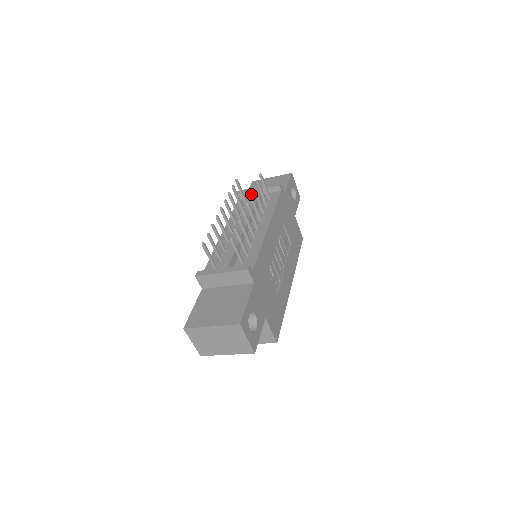
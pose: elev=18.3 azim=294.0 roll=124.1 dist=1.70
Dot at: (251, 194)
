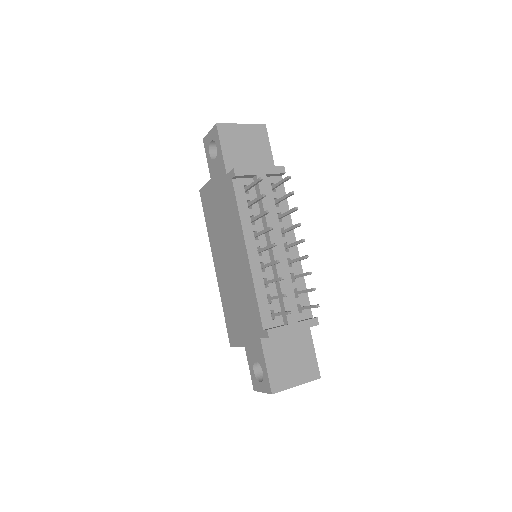
Dot at: (258, 184)
